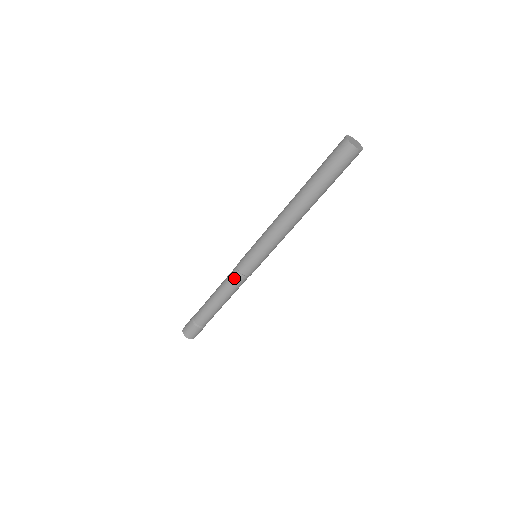
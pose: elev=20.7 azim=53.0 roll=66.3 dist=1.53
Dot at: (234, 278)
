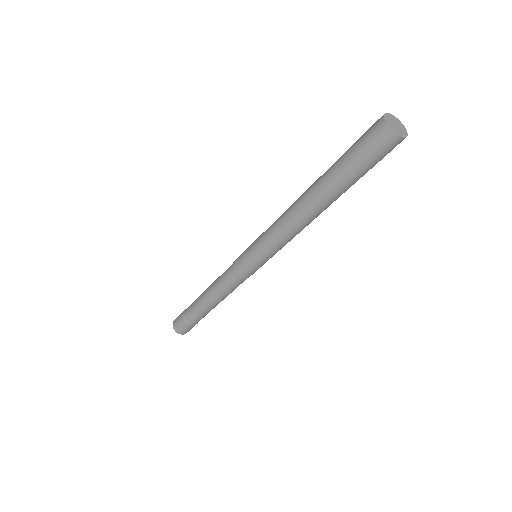
Dot at: (227, 277)
